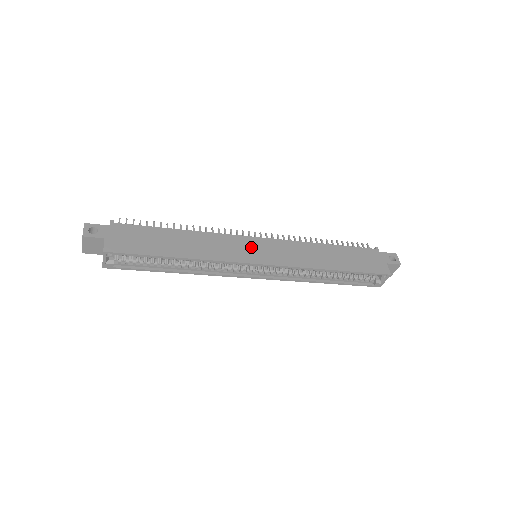
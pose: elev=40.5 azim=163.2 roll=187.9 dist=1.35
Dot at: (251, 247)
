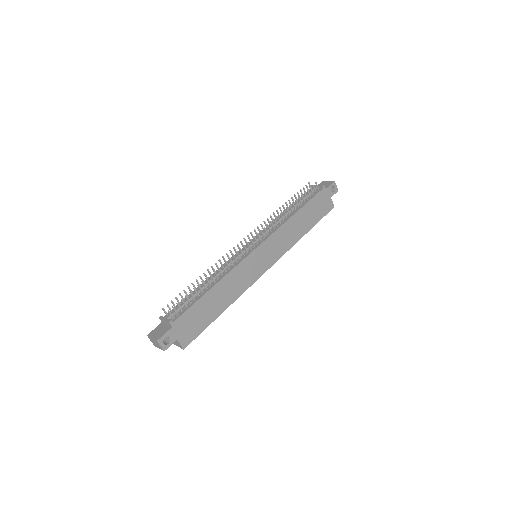
Dot at: (257, 261)
